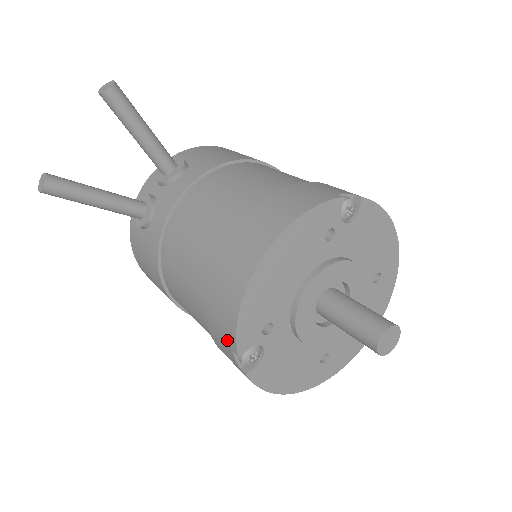
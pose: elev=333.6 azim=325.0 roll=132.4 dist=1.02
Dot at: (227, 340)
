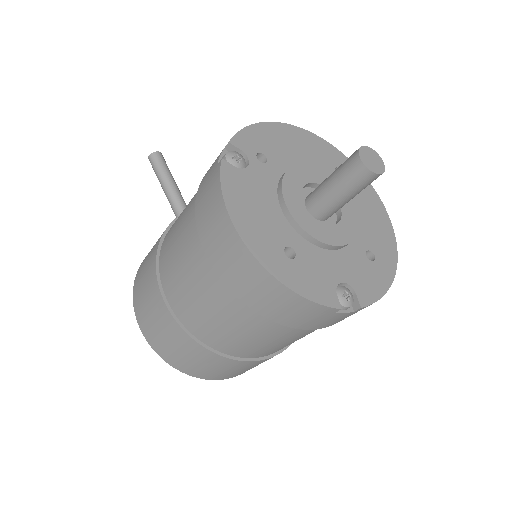
Dot at: occluded
